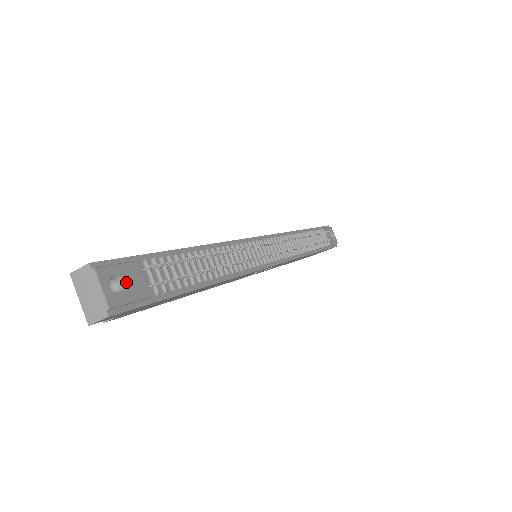
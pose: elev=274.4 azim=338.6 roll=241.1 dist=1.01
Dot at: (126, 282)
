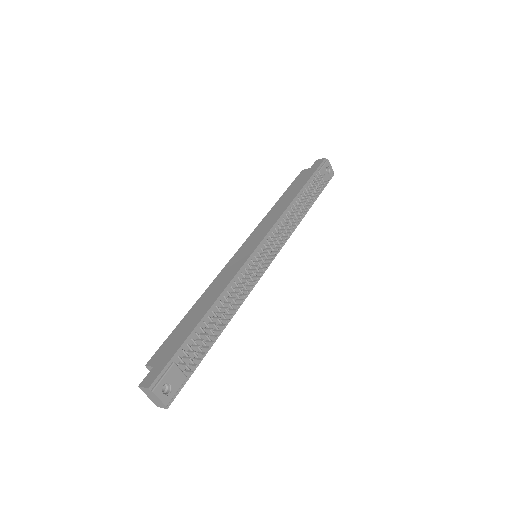
Dot at: (171, 383)
